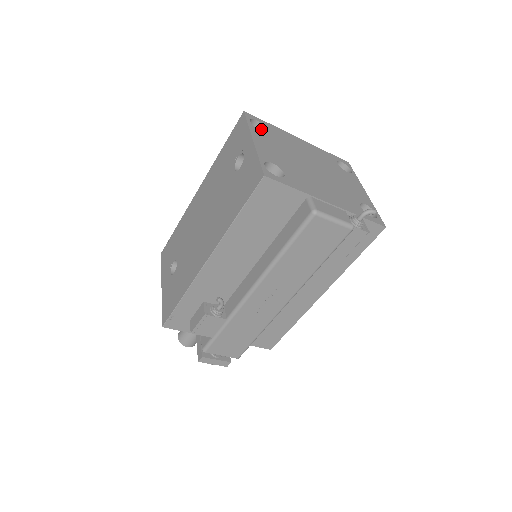
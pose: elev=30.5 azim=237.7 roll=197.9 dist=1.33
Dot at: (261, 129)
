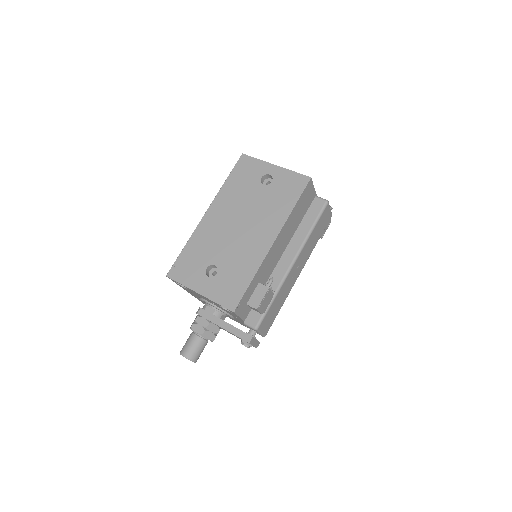
Dot at: occluded
